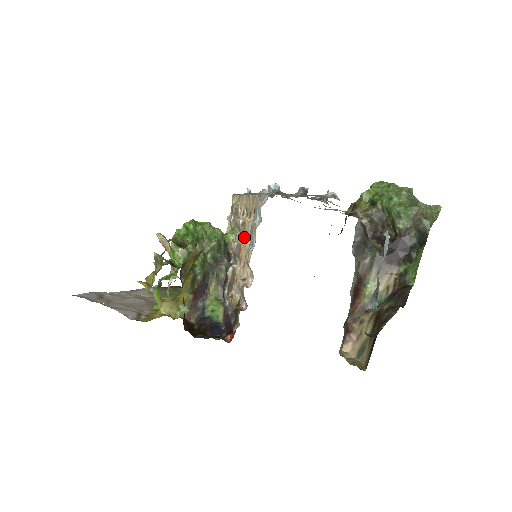
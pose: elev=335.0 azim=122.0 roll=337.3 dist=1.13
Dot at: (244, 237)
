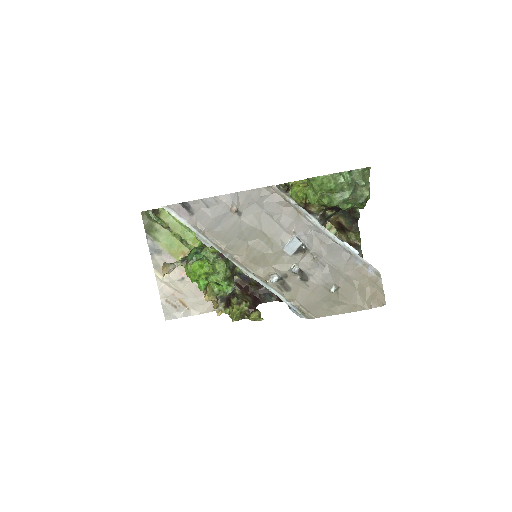
Dot at: occluded
